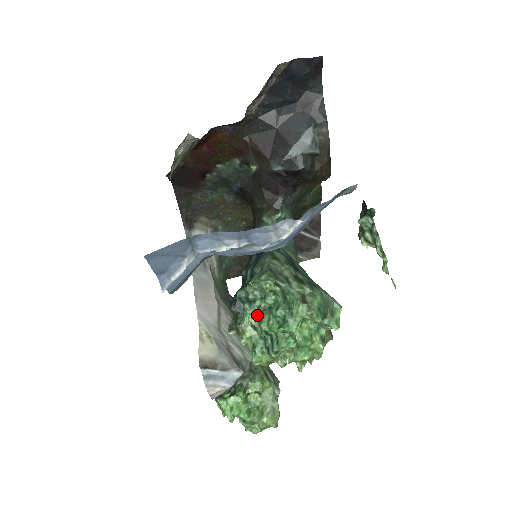
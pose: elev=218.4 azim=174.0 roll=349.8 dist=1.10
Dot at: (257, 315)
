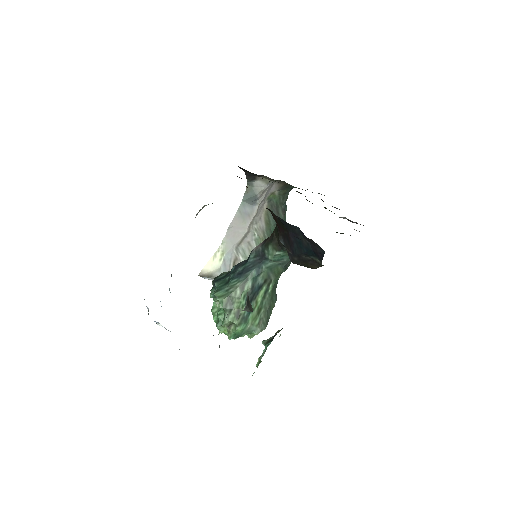
Dot at: (214, 303)
